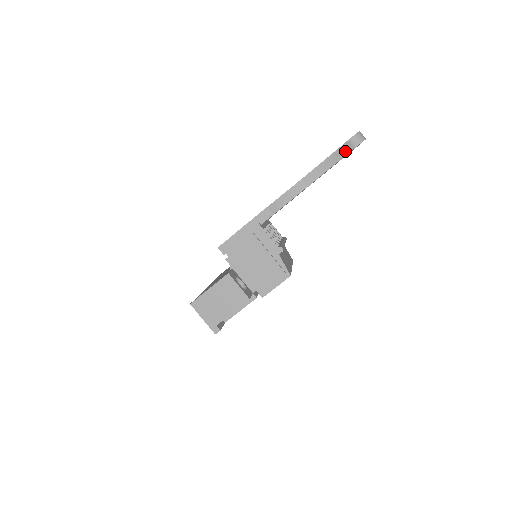
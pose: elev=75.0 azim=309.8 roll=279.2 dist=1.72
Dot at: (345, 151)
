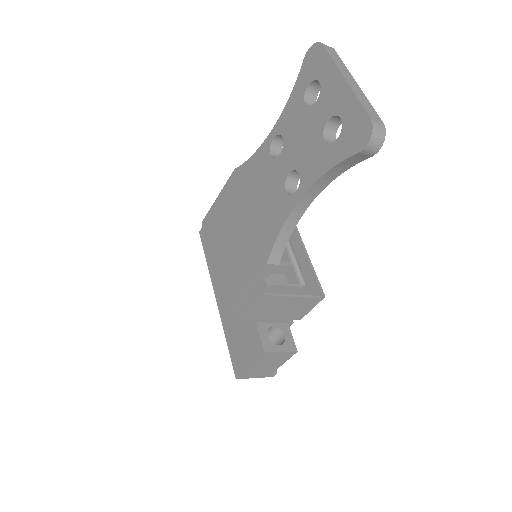
Dot at: (355, 161)
